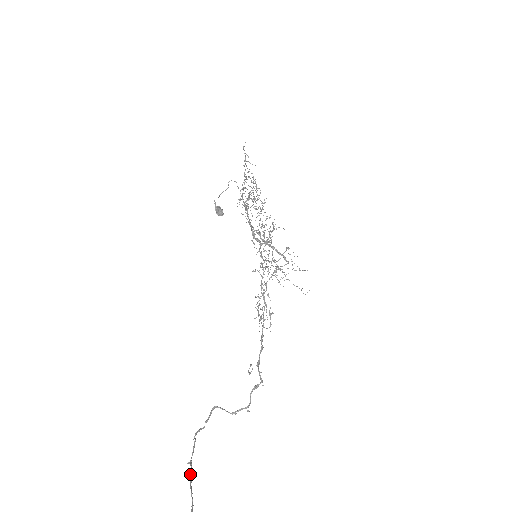
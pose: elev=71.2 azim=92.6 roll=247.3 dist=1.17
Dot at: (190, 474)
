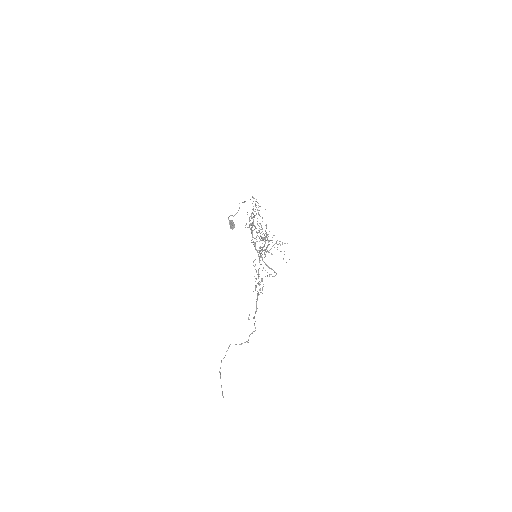
Dot at: (220, 378)
